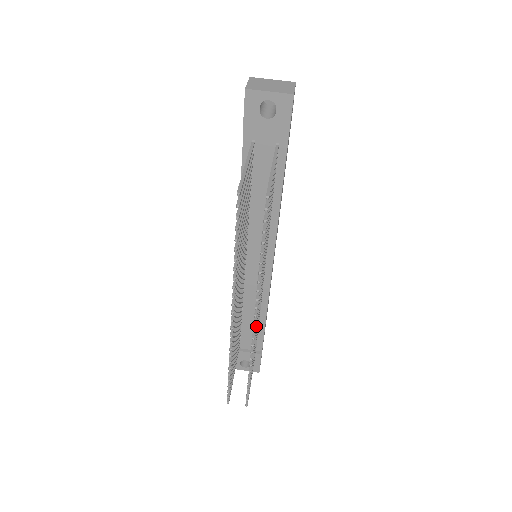
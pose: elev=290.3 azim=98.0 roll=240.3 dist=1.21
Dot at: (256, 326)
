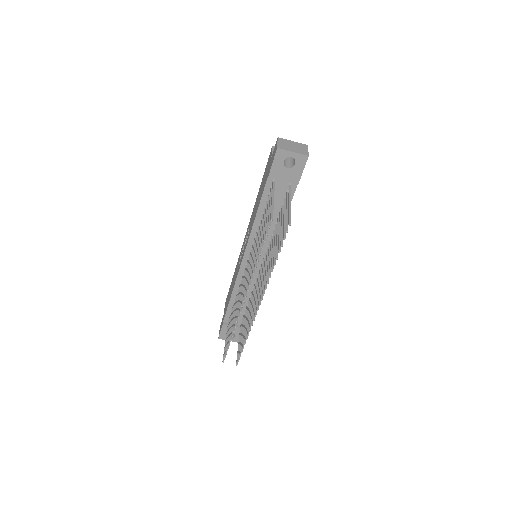
Dot at: occluded
